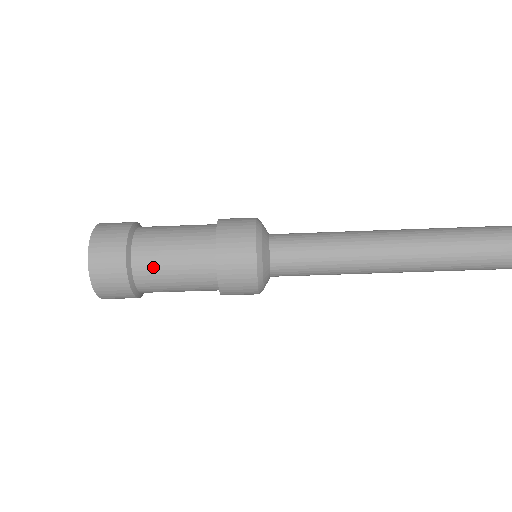
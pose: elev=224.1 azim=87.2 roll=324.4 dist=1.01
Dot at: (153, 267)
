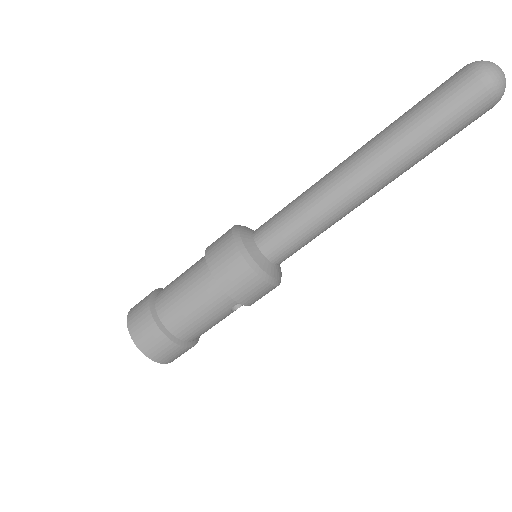
Dot at: (172, 306)
